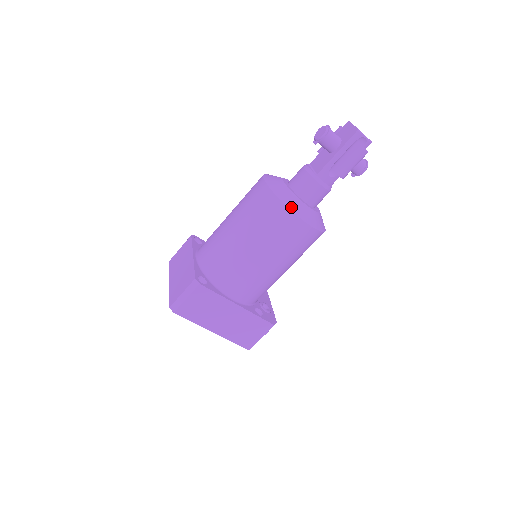
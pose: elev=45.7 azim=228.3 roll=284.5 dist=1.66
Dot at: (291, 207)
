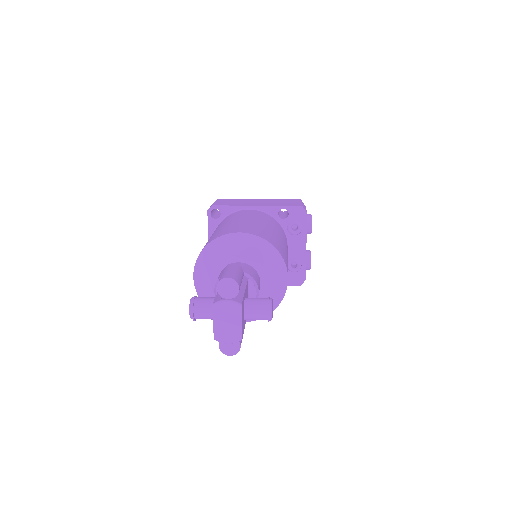
Dot at: occluded
